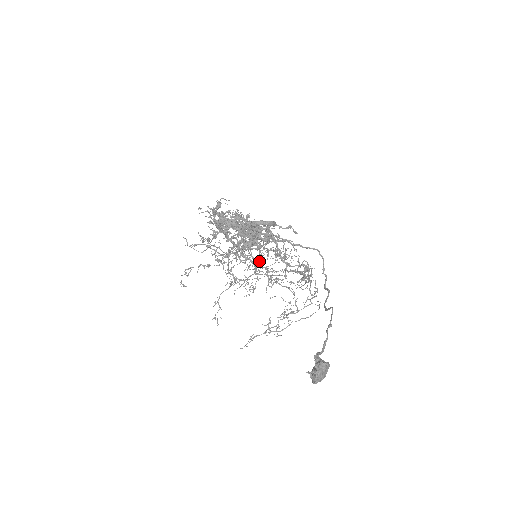
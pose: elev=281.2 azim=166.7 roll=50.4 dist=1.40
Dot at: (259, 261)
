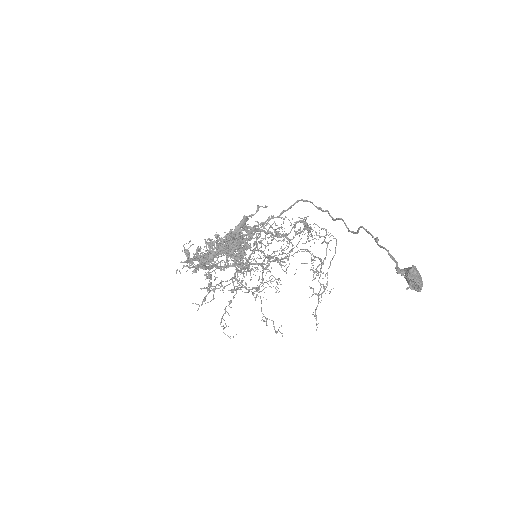
Dot at: (265, 256)
